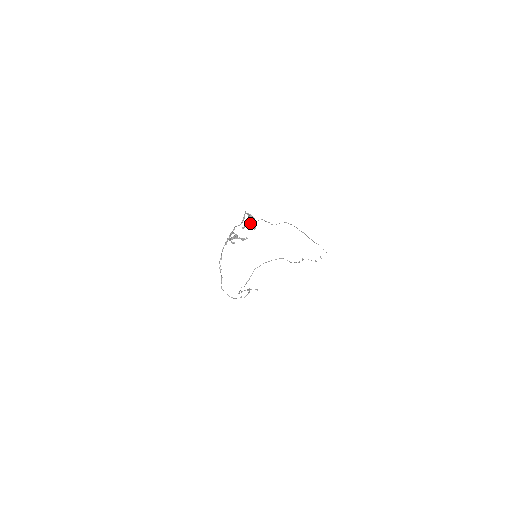
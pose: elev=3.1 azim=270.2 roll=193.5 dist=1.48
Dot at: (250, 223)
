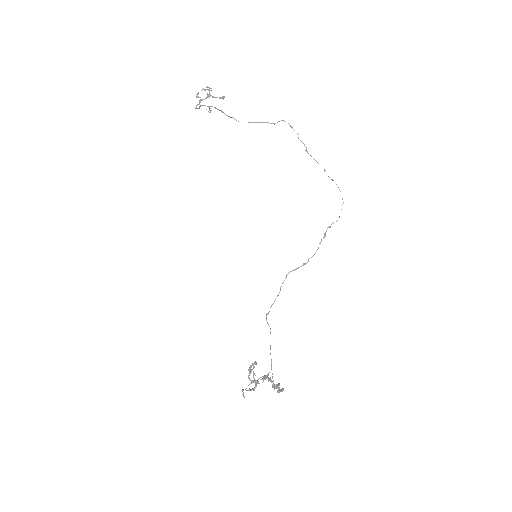
Dot at: (277, 388)
